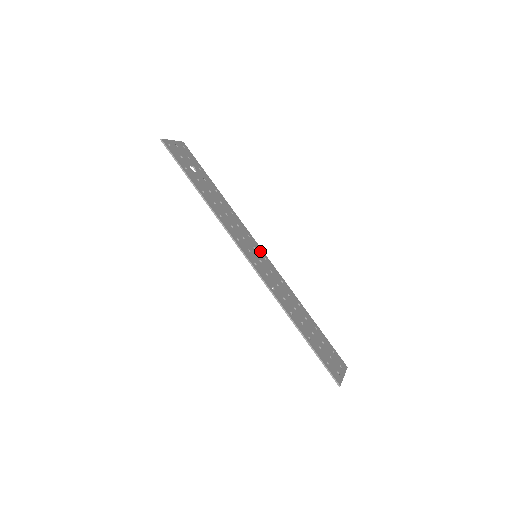
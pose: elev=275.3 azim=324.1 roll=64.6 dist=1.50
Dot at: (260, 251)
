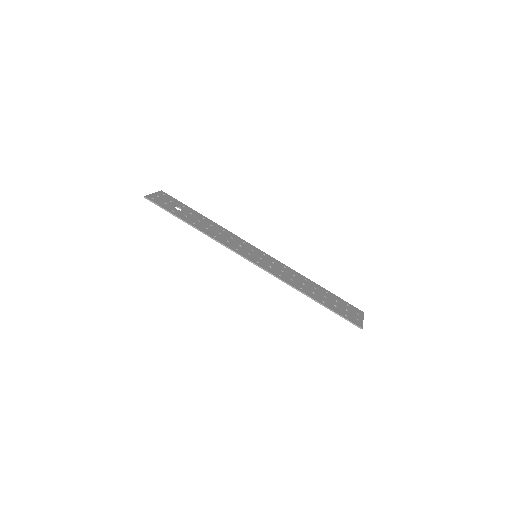
Dot at: (258, 251)
